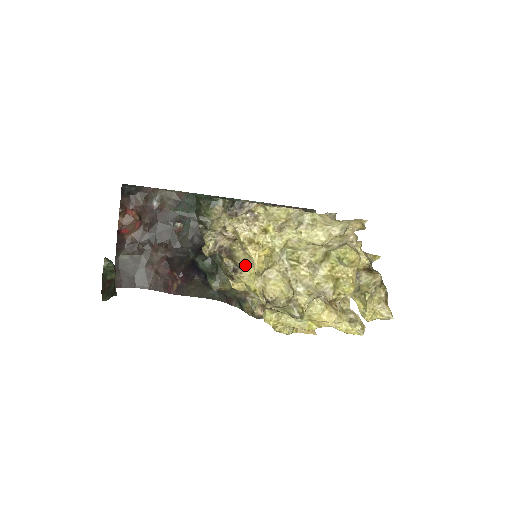
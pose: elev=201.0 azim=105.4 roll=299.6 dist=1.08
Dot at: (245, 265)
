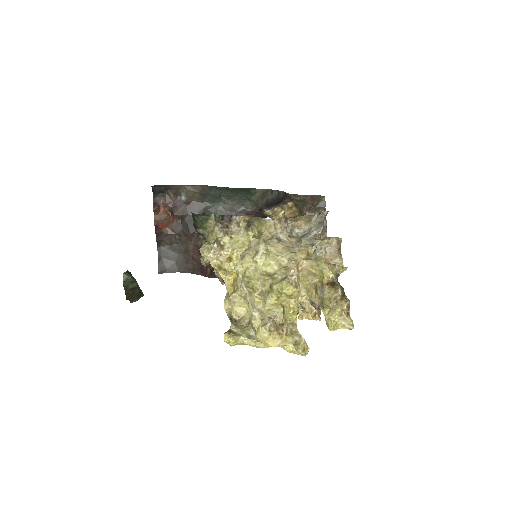
Dot at: occluded
